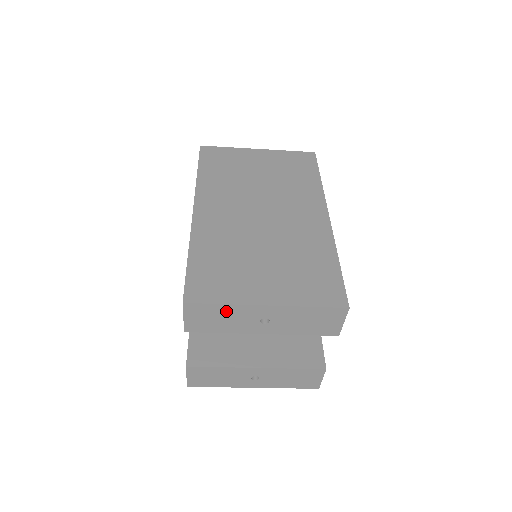
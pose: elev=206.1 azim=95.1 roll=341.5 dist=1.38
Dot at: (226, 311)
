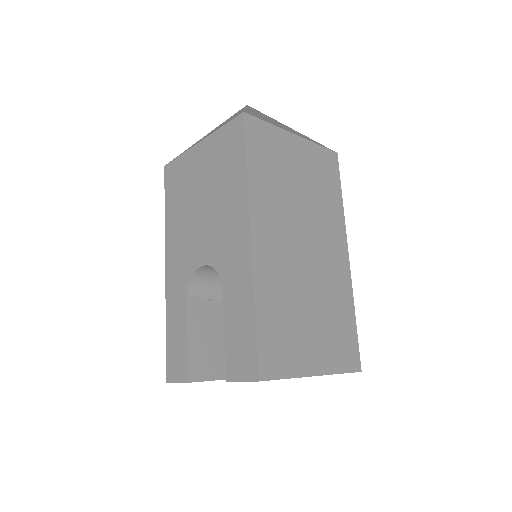
Dot at: occluded
